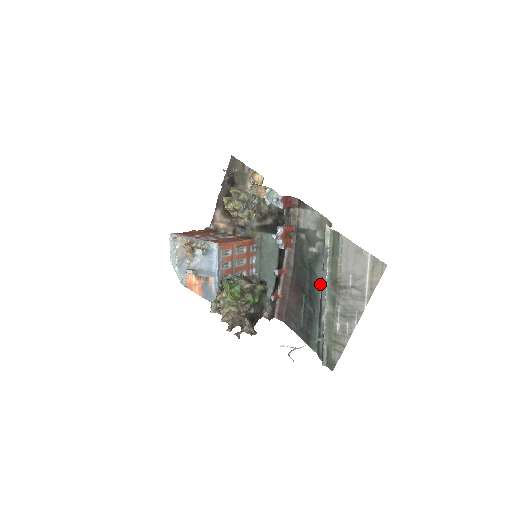
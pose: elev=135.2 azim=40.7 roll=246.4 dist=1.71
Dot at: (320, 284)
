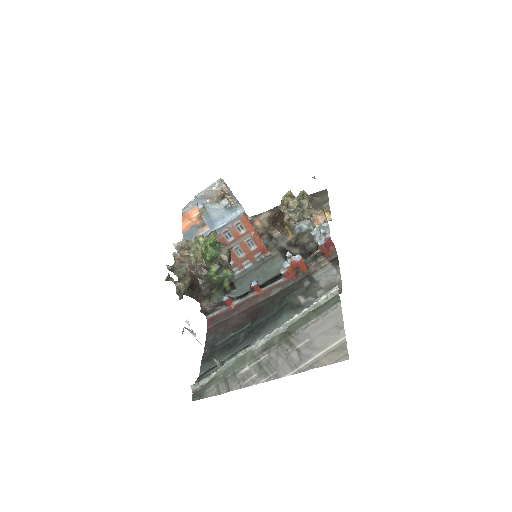
Dot at: (274, 327)
